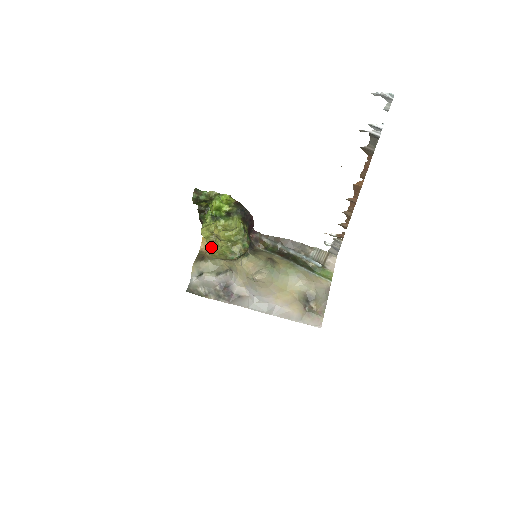
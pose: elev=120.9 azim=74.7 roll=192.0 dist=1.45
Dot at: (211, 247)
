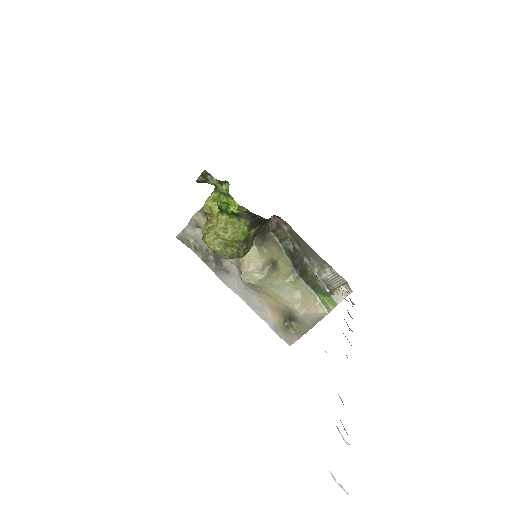
Dot at: (208, 226)
